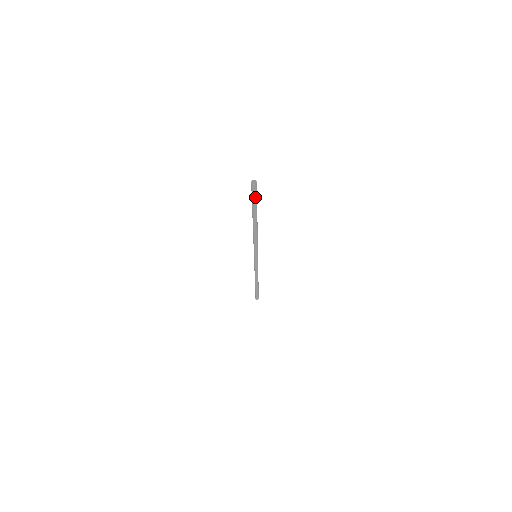
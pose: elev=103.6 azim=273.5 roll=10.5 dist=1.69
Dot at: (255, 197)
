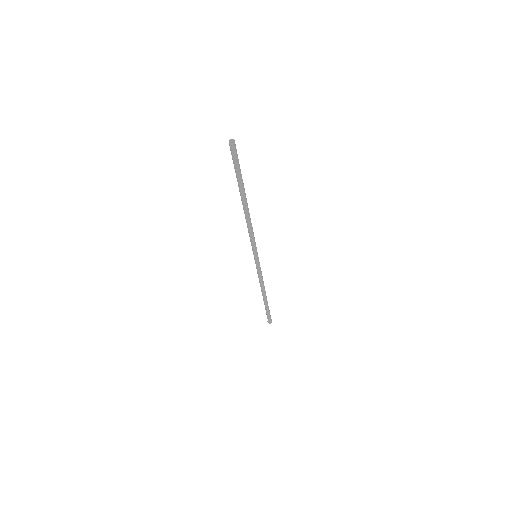
Dot at: (235, 163)
